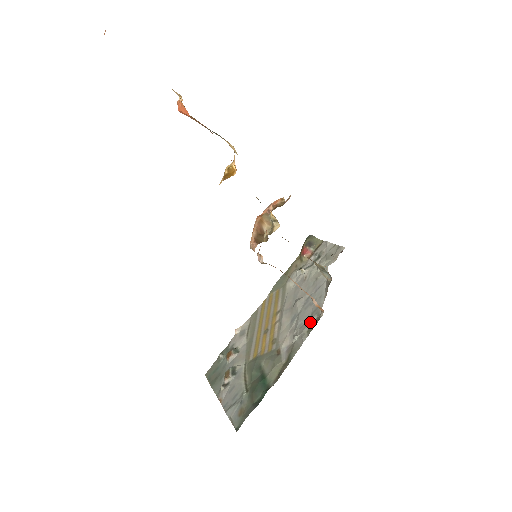
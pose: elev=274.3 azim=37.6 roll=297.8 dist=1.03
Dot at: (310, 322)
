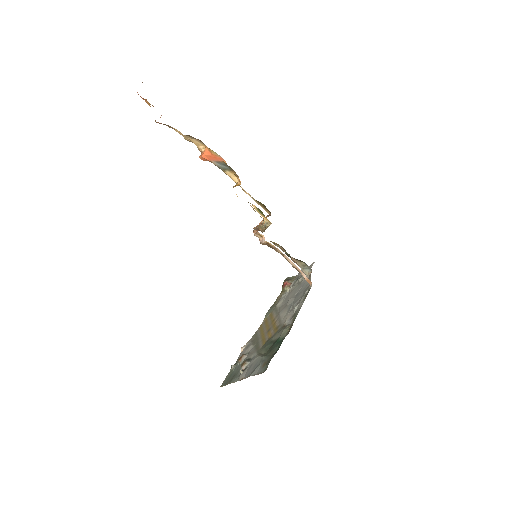
Dot at: (304, 295)
